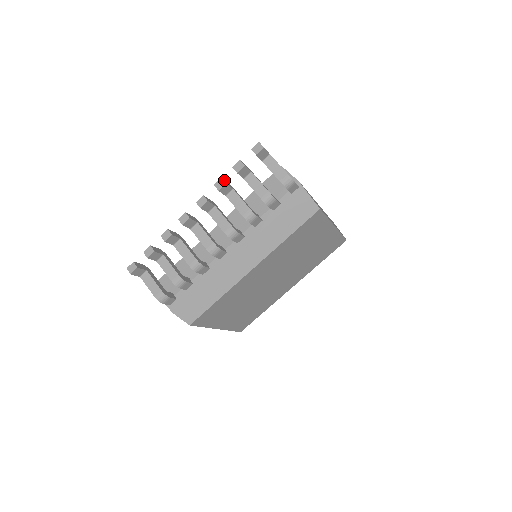
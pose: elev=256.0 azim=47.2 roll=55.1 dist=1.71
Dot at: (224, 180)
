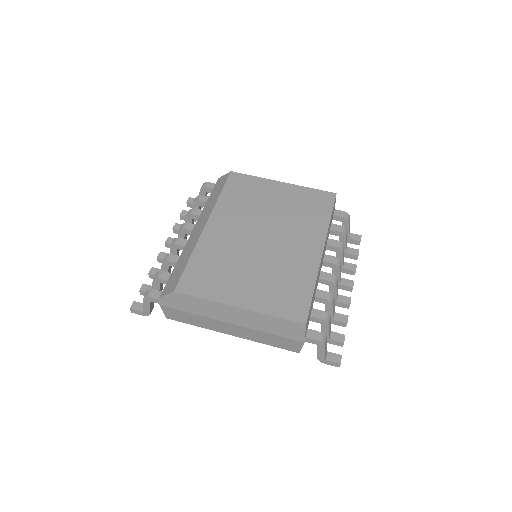
Dot at: occluded
